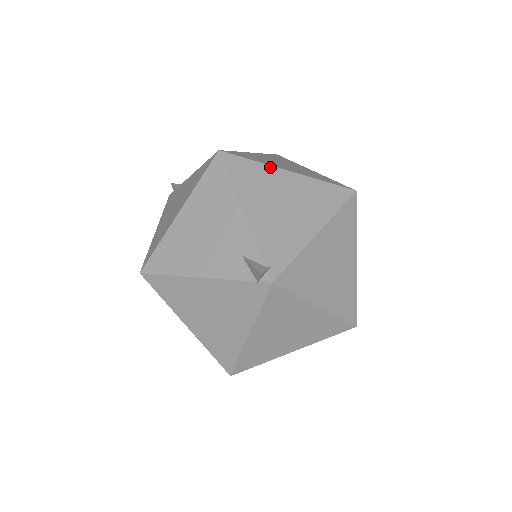
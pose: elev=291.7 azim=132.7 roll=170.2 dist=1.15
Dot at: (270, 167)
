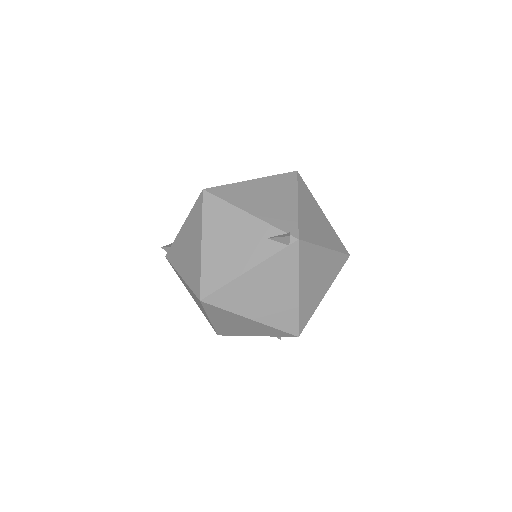
Dot at: (240, 183)
